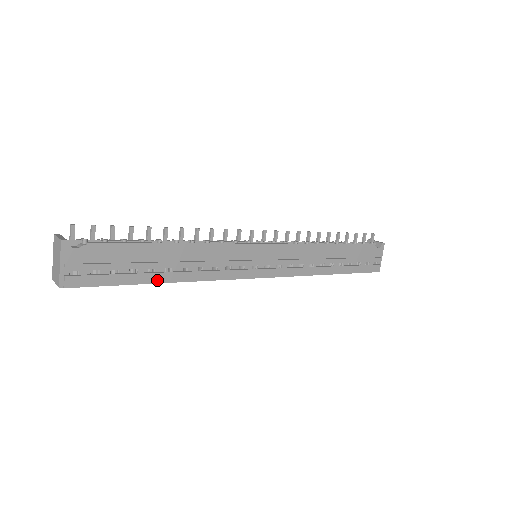
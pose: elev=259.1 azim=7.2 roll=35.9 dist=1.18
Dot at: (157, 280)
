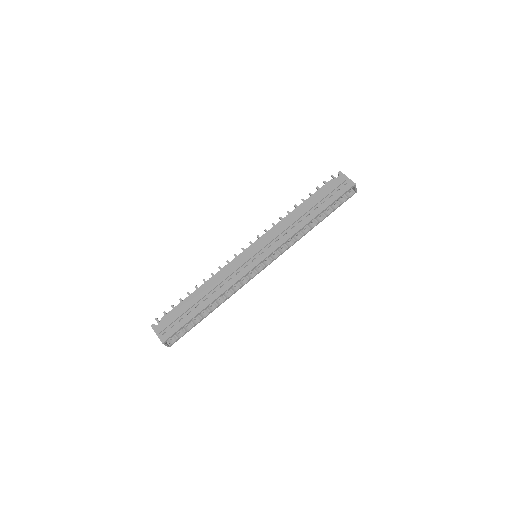
Dot at: (203, 308)
